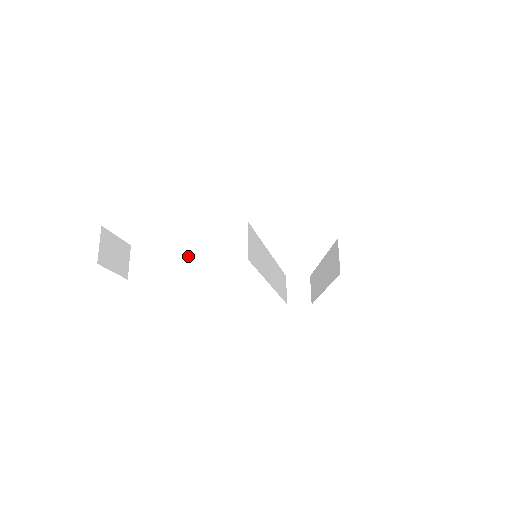
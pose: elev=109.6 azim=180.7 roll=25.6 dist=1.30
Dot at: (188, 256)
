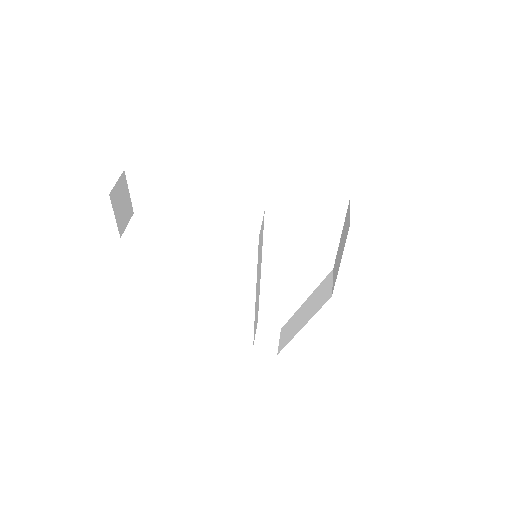
Dot at: (199, 222)
